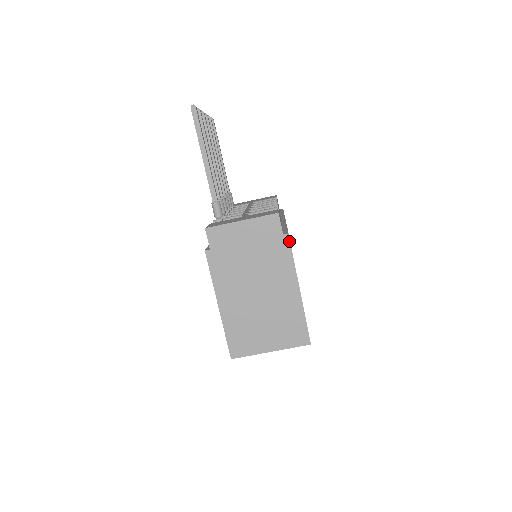
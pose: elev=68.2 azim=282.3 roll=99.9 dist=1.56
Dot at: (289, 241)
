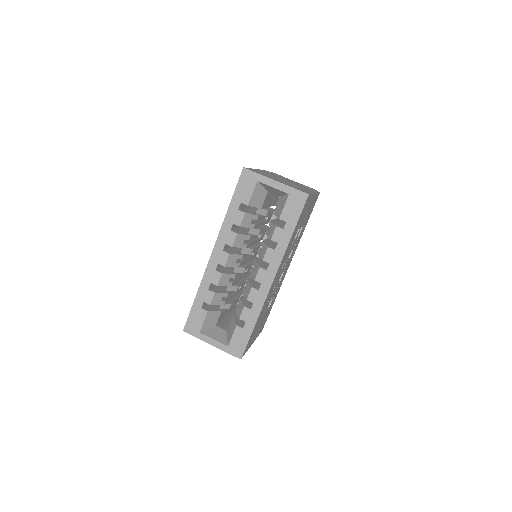
Dot at: (319, 192)
